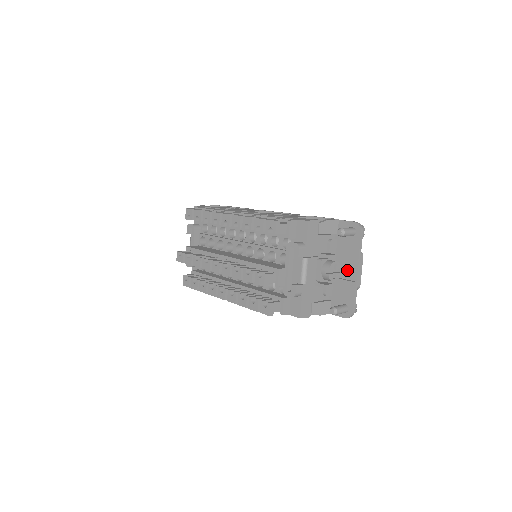
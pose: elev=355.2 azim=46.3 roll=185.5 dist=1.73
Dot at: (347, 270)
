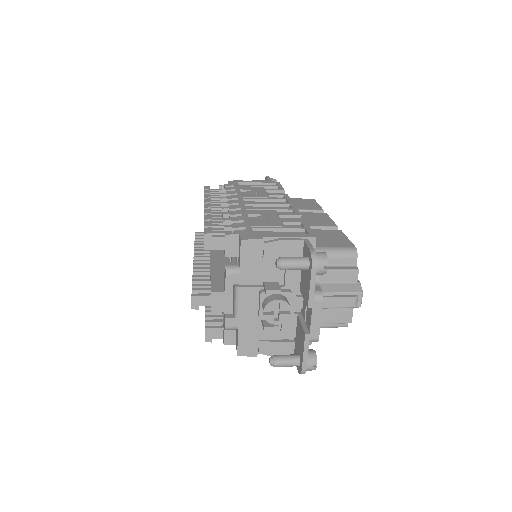
Dot at: (308, 311)
